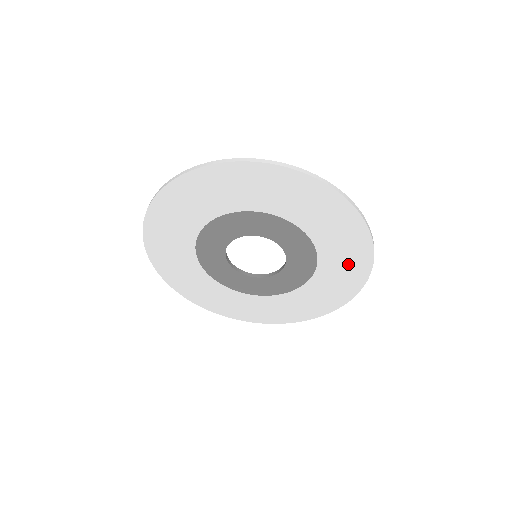
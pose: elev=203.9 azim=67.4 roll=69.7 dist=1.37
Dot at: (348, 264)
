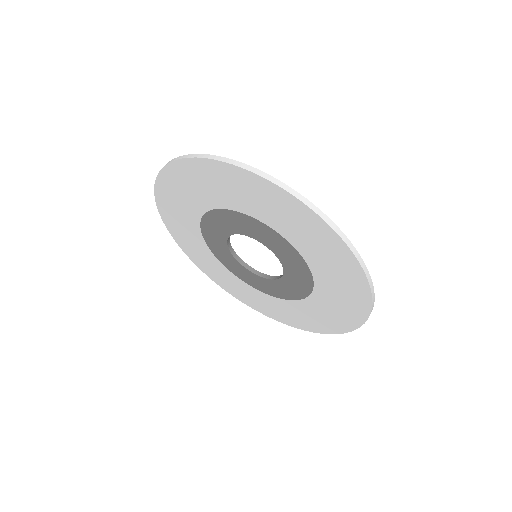
Dot at: (328, 254)
